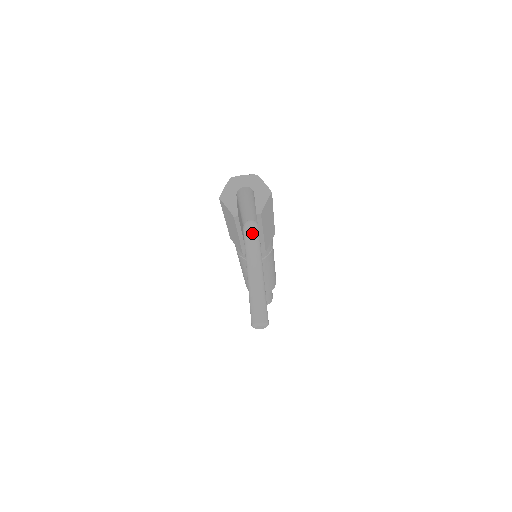
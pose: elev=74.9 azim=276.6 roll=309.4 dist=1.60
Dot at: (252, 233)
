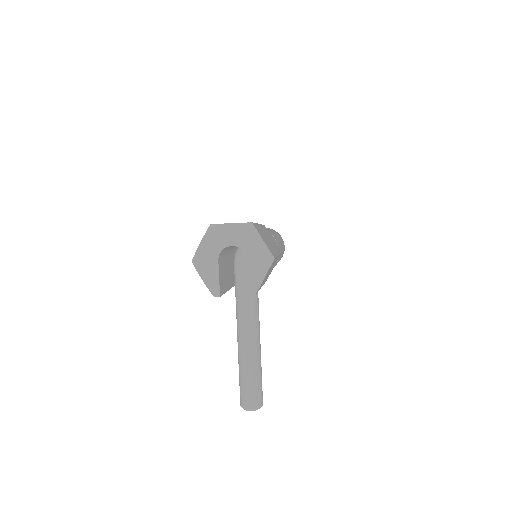
Dot at: (246, 277)
